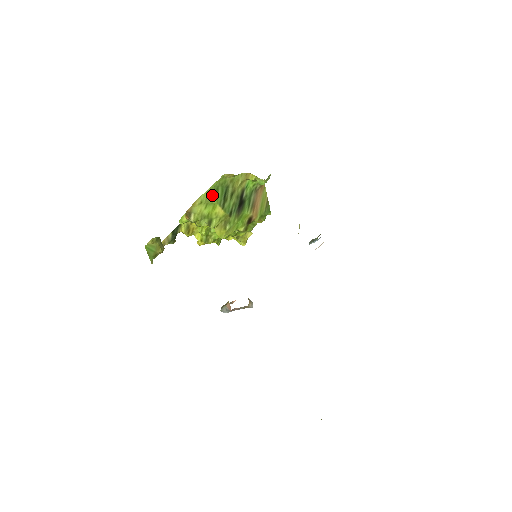
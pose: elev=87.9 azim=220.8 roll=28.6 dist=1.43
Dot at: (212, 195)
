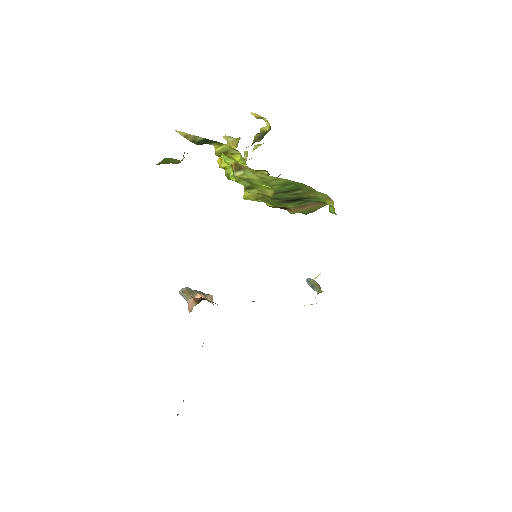
Dot at: (279, 183)
